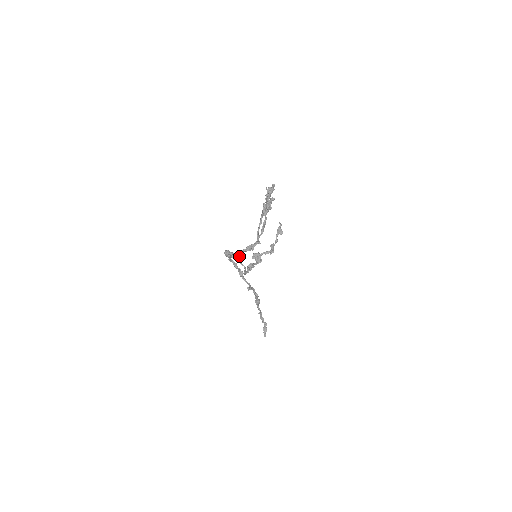
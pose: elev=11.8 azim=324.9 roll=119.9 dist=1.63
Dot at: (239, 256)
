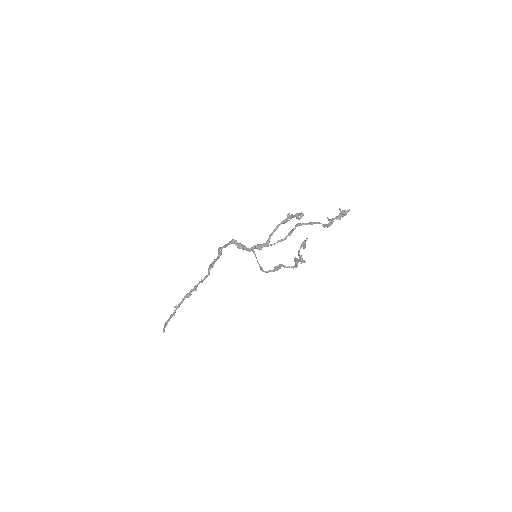
Dot at: (253, 251)
